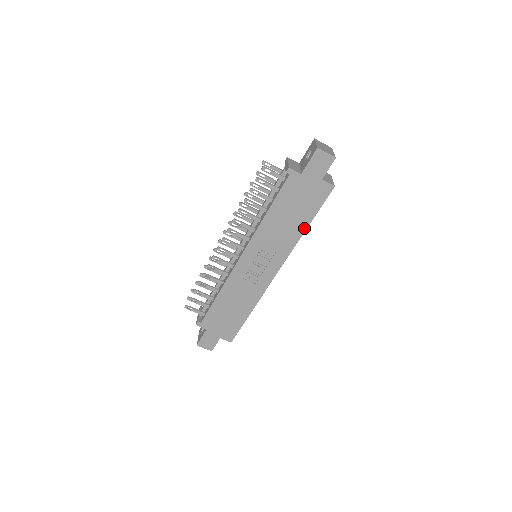
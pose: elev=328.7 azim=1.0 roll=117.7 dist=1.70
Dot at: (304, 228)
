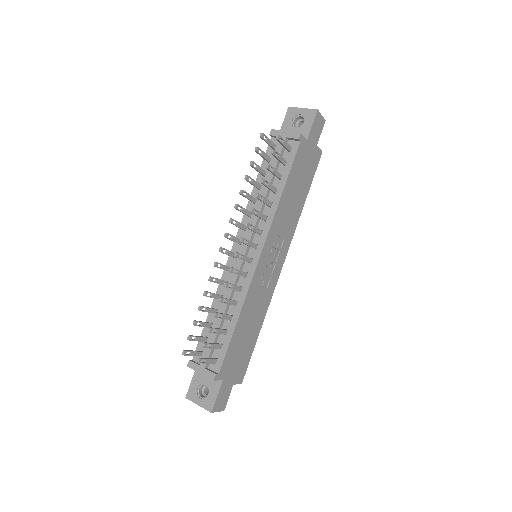
Dot at: (303, 204)
